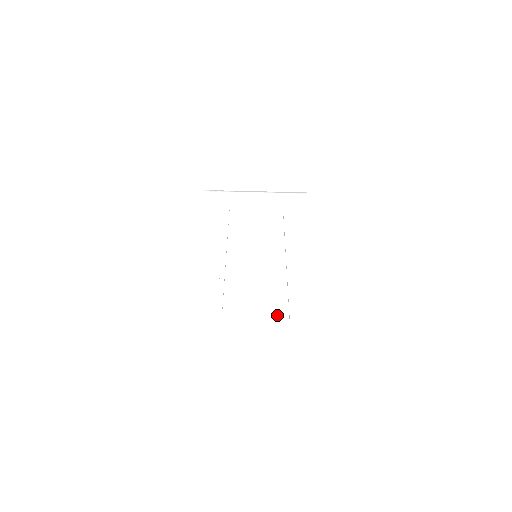
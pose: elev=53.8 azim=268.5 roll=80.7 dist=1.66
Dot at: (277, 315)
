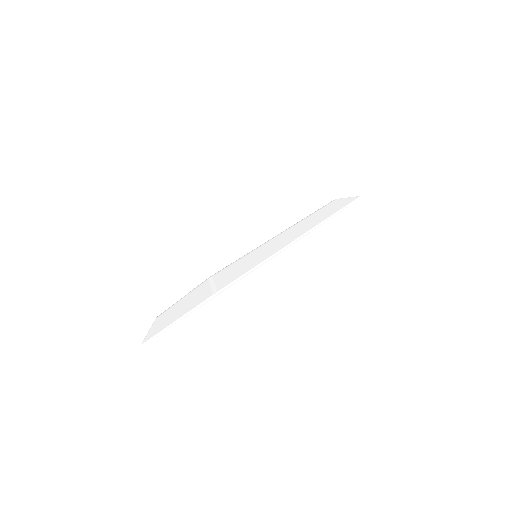
Dot at: occluded
